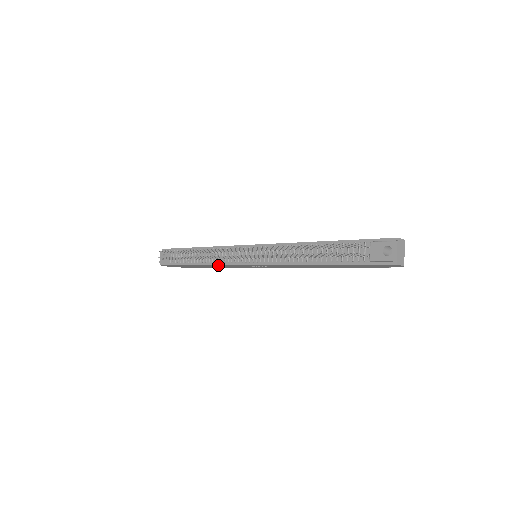
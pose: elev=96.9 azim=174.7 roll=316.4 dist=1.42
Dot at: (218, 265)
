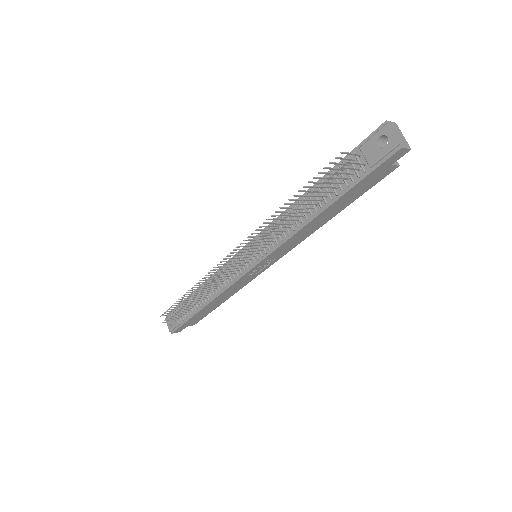
Dot at: (224, 292)
